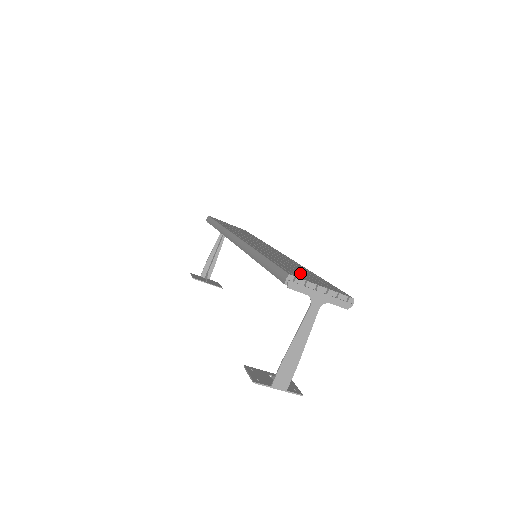
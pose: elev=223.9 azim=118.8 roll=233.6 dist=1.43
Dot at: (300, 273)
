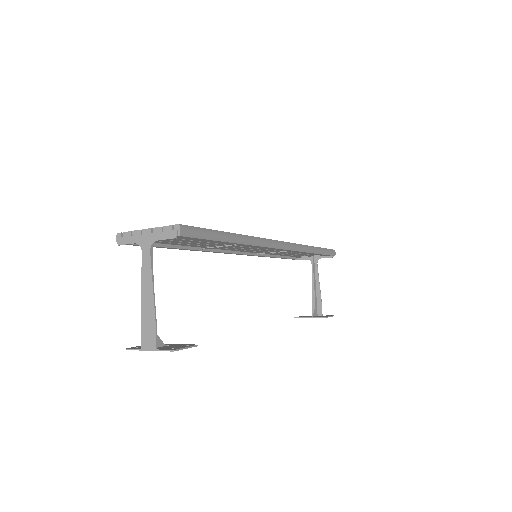
Dot at: occluded
